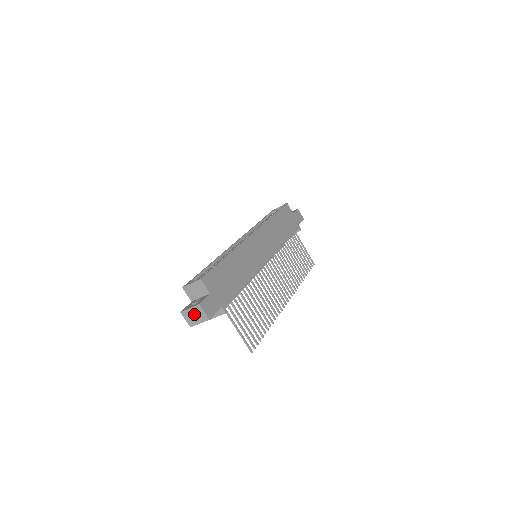
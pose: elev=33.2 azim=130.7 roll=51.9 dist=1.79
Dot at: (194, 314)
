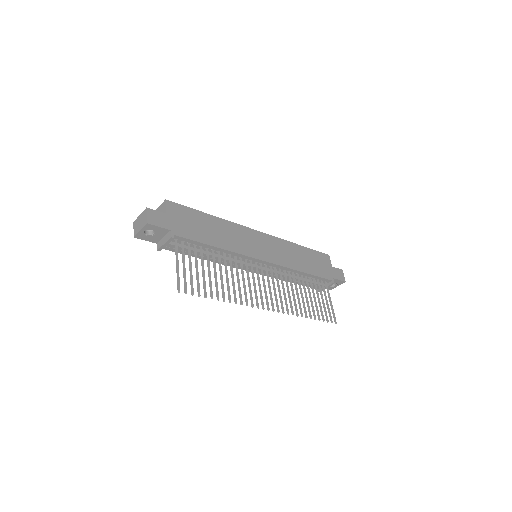
Dot at: (140, 220)
